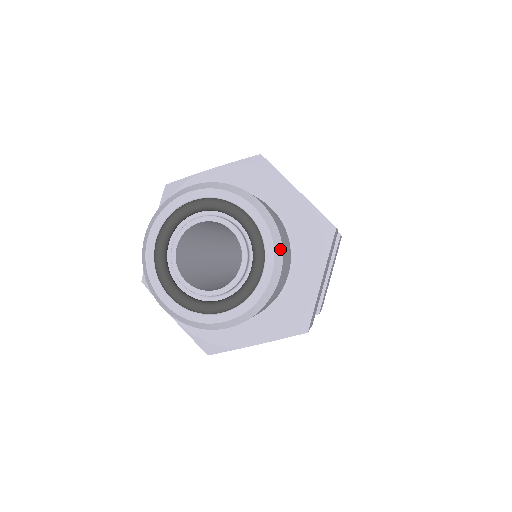
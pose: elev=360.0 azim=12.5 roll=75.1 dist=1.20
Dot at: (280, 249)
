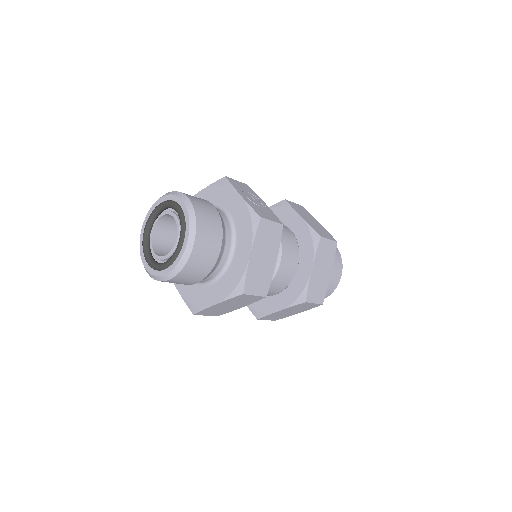
Dot at: (194, 225)
